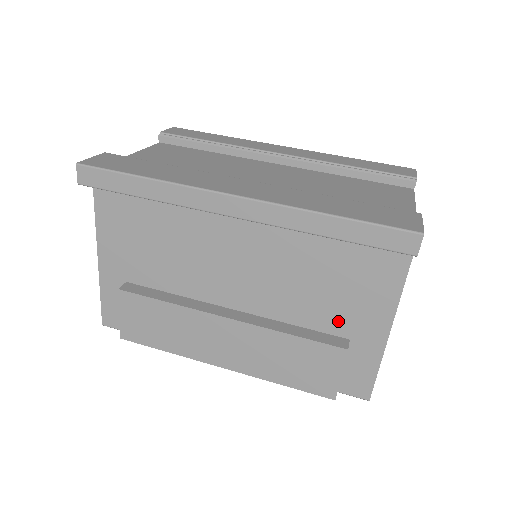
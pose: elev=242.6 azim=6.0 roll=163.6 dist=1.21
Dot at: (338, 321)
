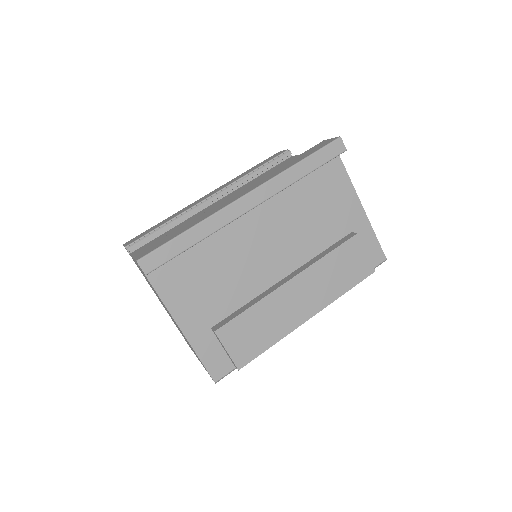
Dot at: (338, 227)
